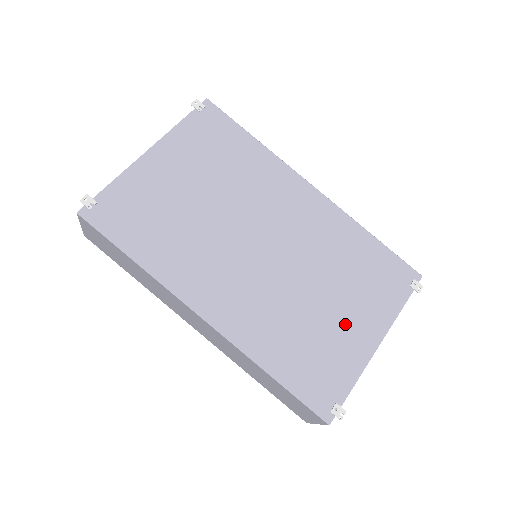
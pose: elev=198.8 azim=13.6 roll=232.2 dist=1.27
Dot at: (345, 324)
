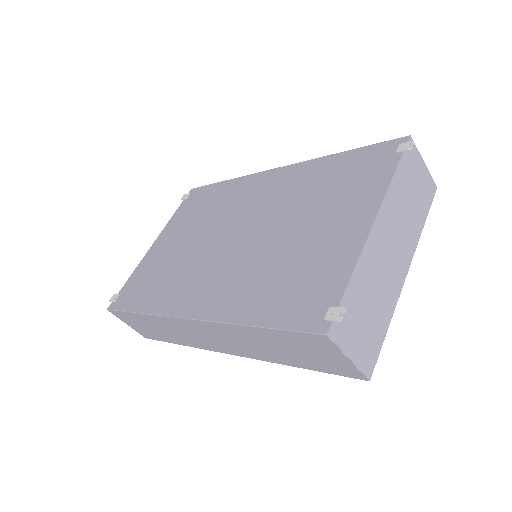
Dot at: (325, 233)
